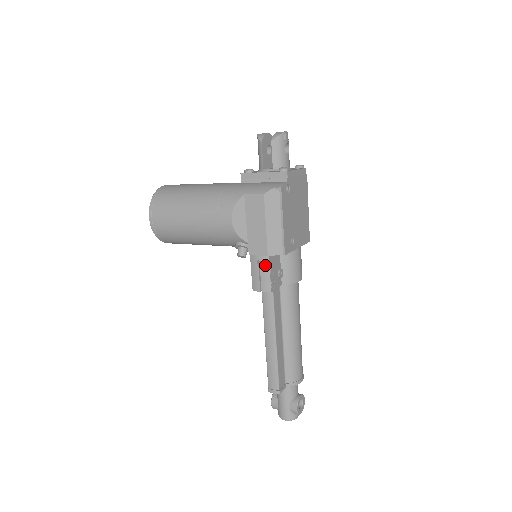
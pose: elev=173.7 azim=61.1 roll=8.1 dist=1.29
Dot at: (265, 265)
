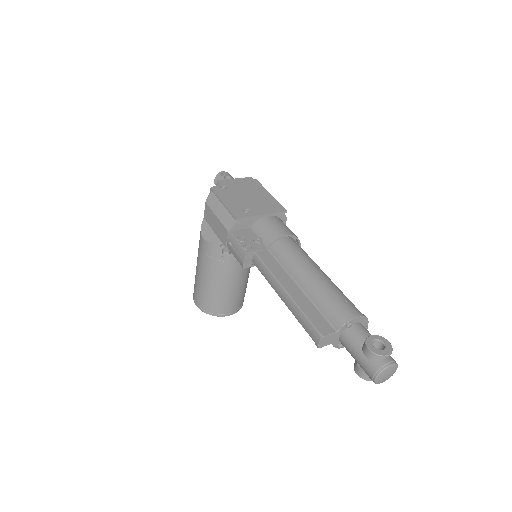
Dot at: (232, 240)
